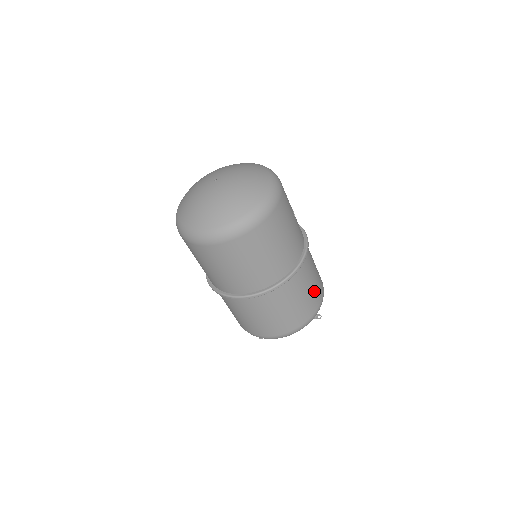
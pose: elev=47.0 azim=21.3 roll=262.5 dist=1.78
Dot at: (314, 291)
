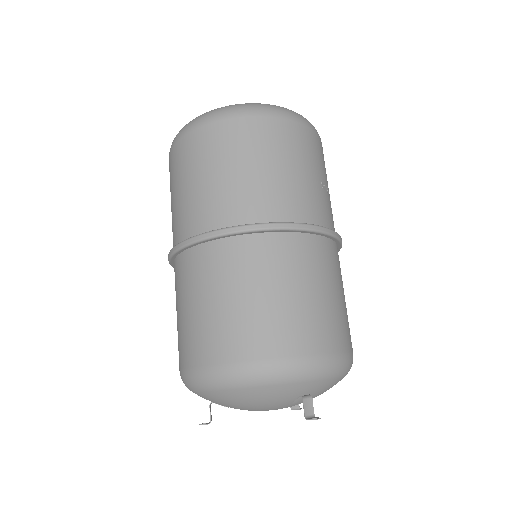
Dot at: (309, 314)
